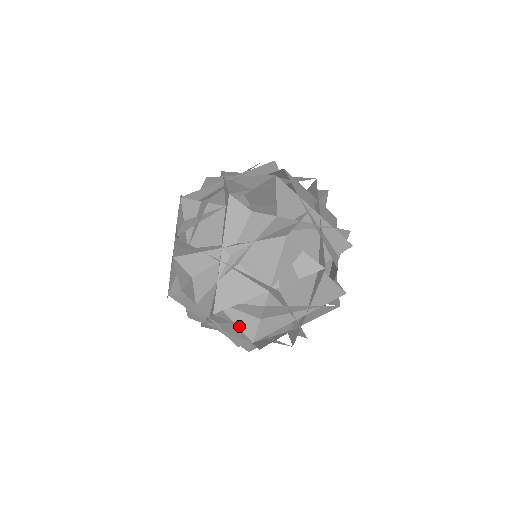
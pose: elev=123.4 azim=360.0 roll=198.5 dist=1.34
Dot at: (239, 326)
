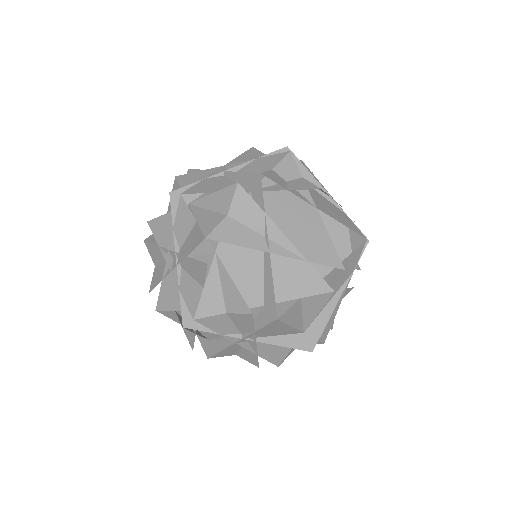
Dot at: (200, 223)
